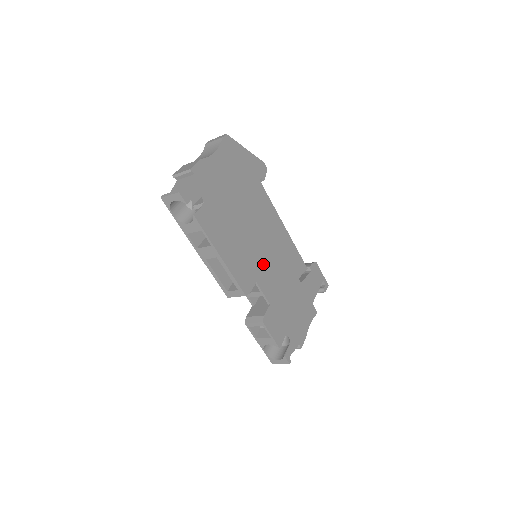
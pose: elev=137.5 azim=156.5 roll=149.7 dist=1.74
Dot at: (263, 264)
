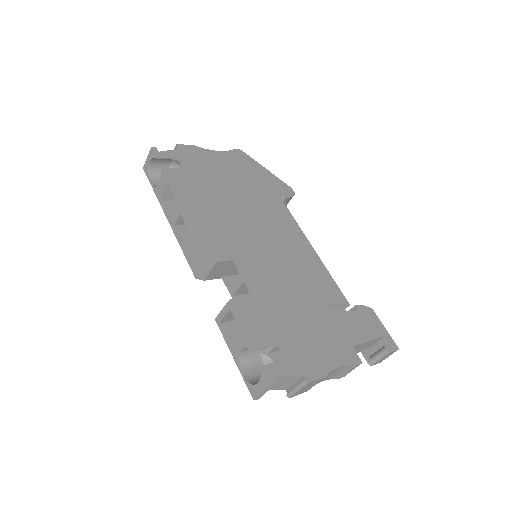
Dot at: (256, 253)
